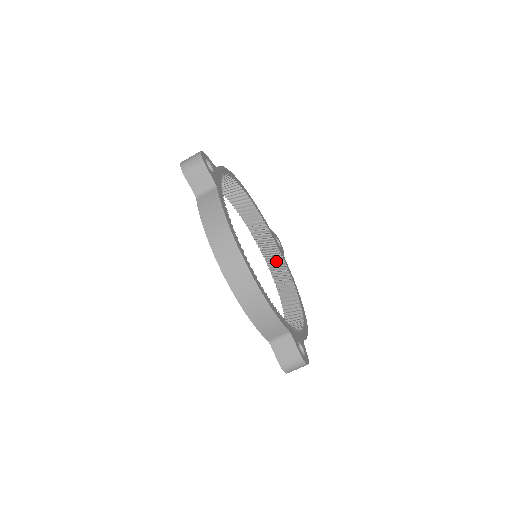
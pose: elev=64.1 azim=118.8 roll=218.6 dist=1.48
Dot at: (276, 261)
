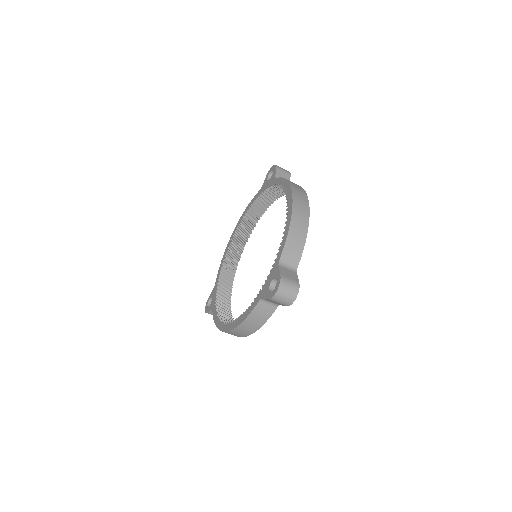
Dot at: (267, 198)
